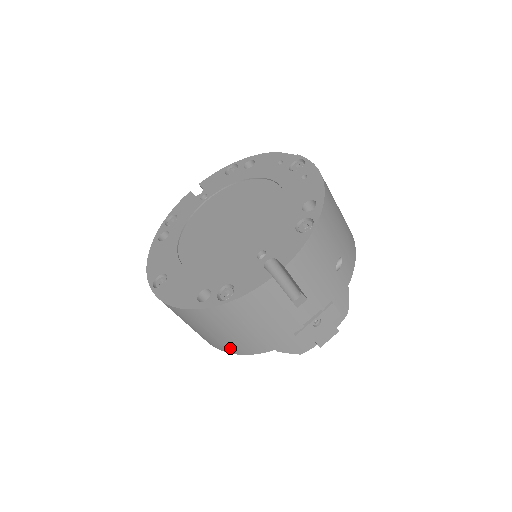
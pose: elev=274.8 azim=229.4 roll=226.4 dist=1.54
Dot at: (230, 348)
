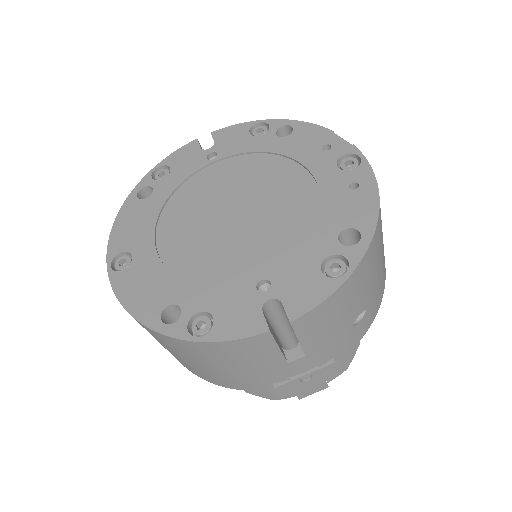
Dot at: (189, 368)
